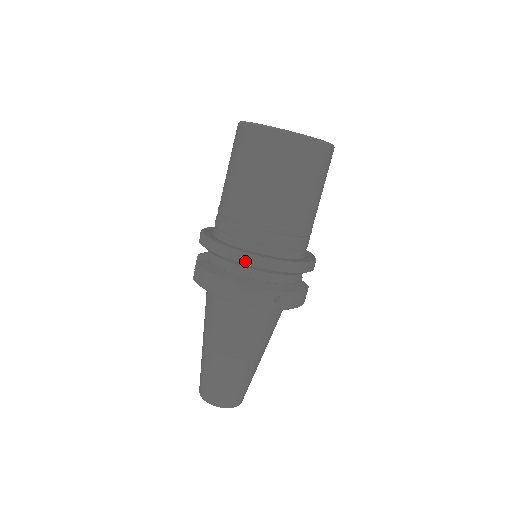
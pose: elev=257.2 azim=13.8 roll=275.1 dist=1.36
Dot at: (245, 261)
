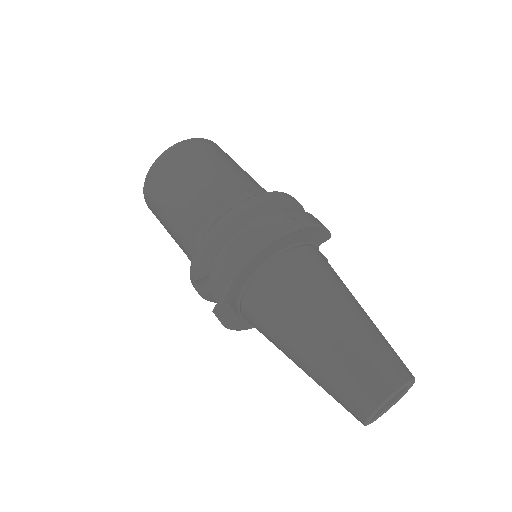
Dot at: (232, 216)
